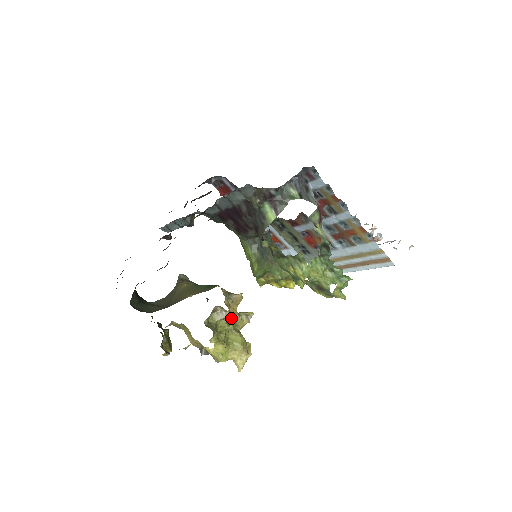
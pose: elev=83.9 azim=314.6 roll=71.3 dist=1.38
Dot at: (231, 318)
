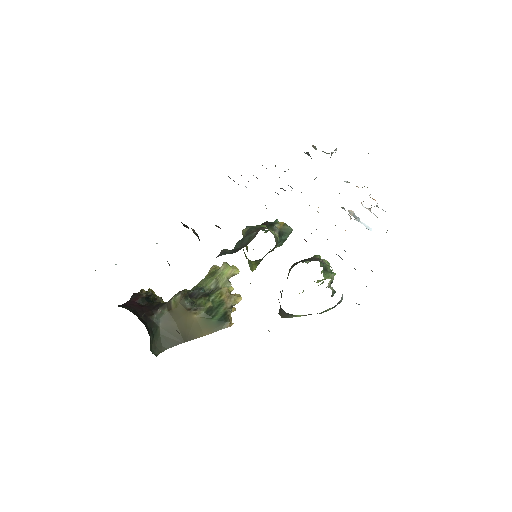
Dot at: occluded
